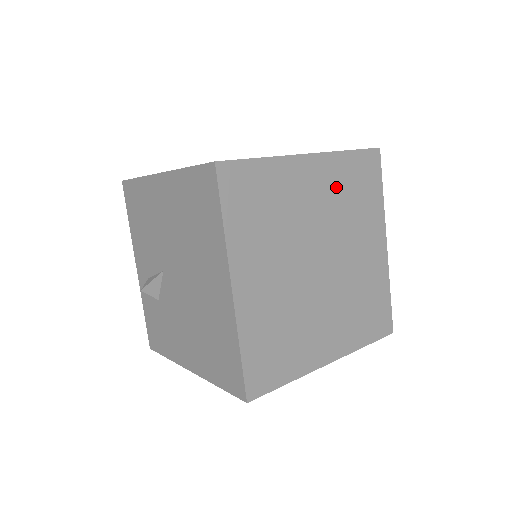
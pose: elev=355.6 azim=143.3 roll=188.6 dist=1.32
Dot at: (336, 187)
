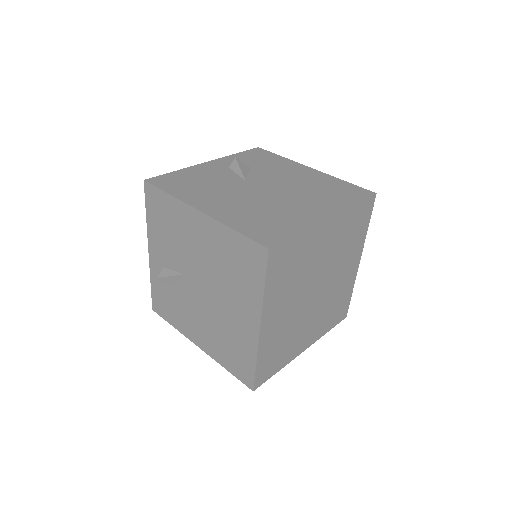
Dot at: (340, 235)
